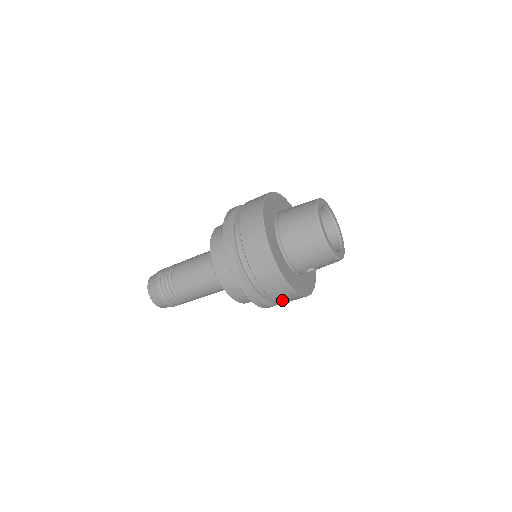
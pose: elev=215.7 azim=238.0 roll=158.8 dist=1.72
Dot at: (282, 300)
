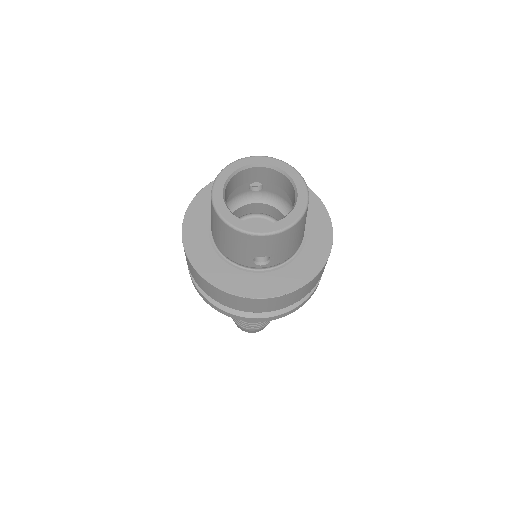
Dot at: (251, 309)
